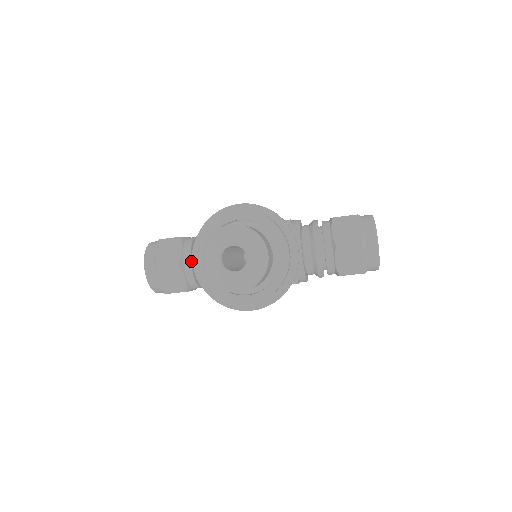
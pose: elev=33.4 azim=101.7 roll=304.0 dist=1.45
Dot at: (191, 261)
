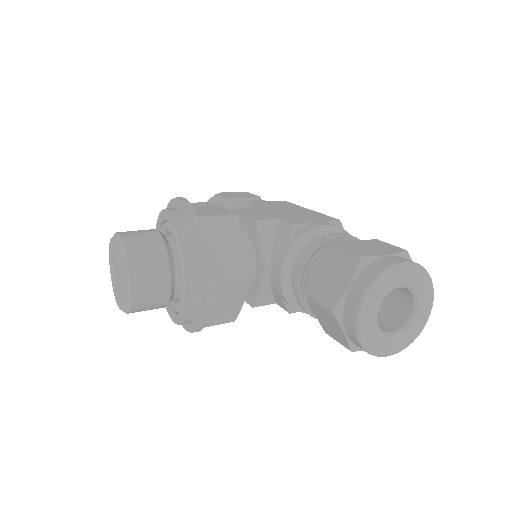
Dot at: occluded
